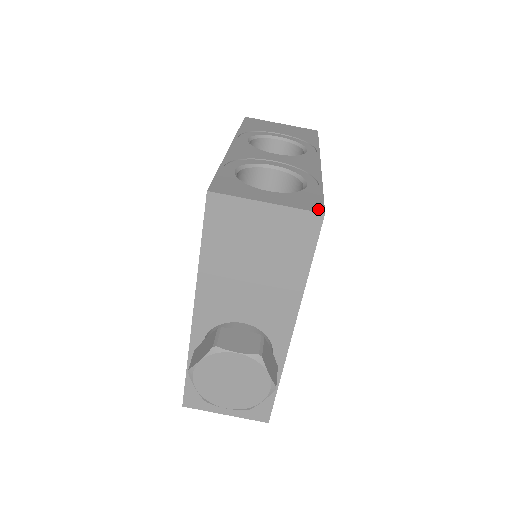
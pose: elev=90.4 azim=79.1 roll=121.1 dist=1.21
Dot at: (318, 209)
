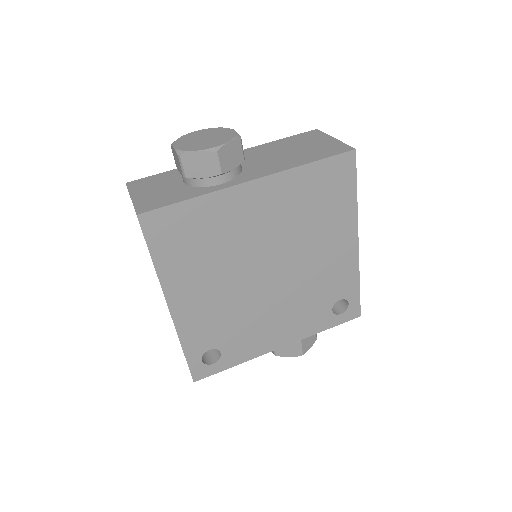
Dot at: (354, 152)
